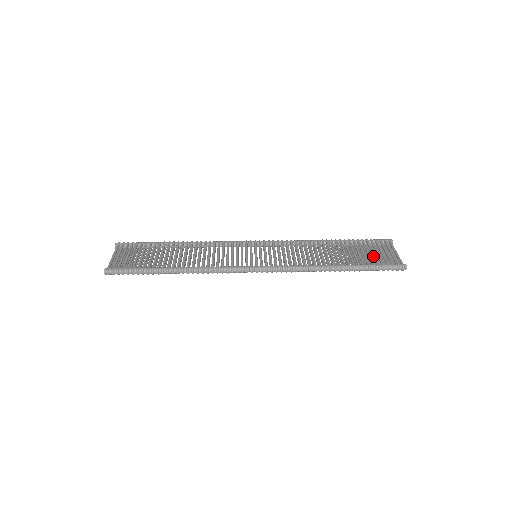
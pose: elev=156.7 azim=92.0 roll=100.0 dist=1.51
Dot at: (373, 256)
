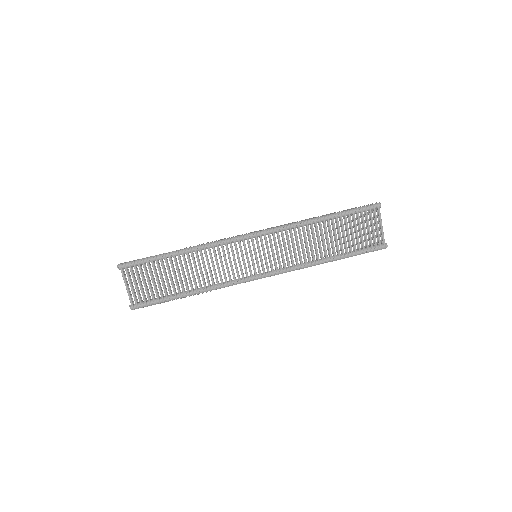
Dot at: (361, 239)
